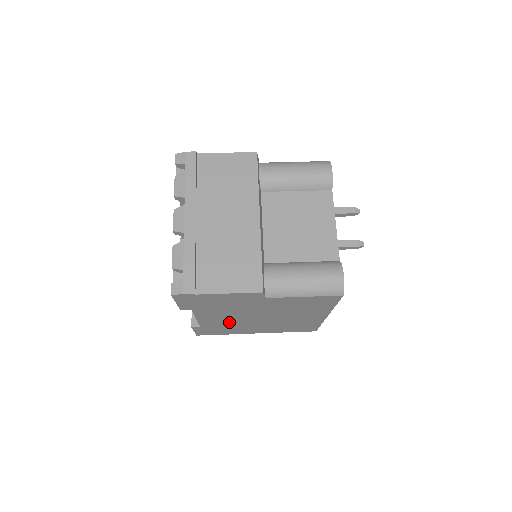
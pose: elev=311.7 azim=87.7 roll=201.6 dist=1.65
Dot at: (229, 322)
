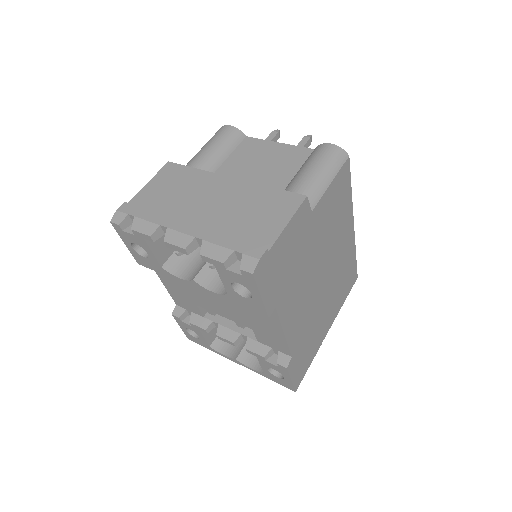
Dot at: (306, 317)
